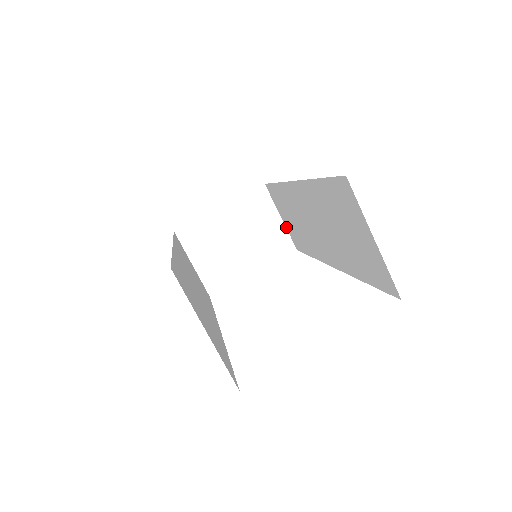
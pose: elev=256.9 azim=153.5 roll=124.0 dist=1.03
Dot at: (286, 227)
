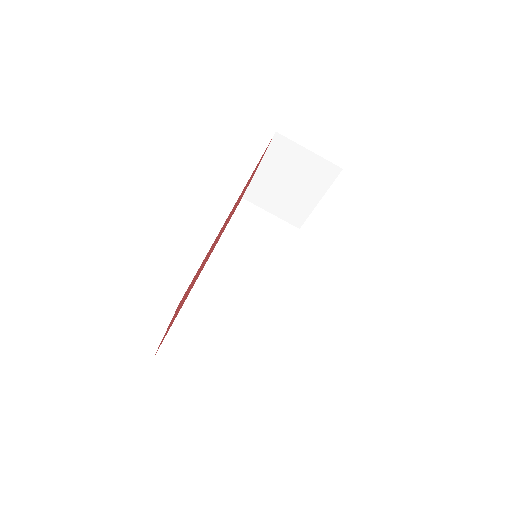
Dot at: (319, 157)
